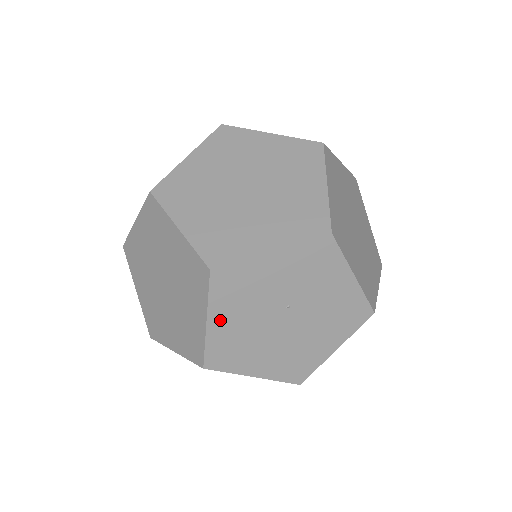
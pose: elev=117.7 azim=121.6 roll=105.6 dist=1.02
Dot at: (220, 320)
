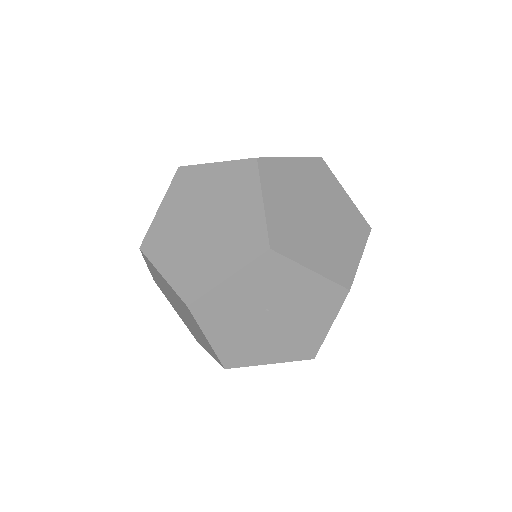
Dot at: (217, 335)
